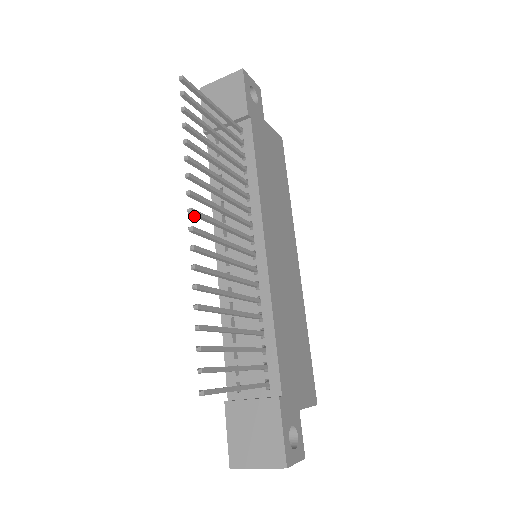
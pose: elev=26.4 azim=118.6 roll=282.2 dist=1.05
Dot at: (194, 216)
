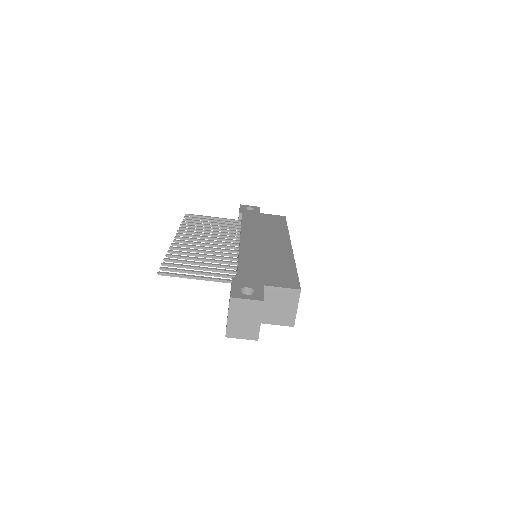
Dot at: occluded
